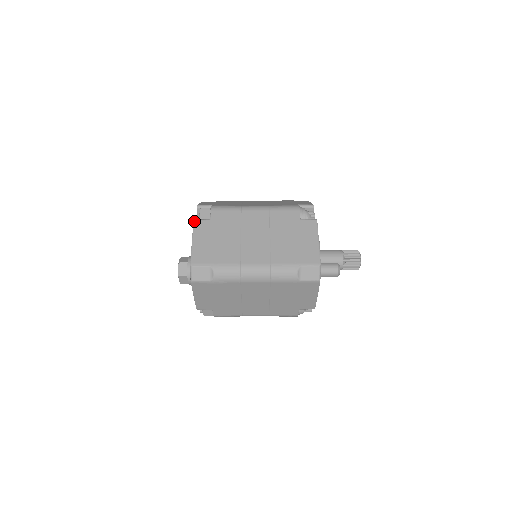
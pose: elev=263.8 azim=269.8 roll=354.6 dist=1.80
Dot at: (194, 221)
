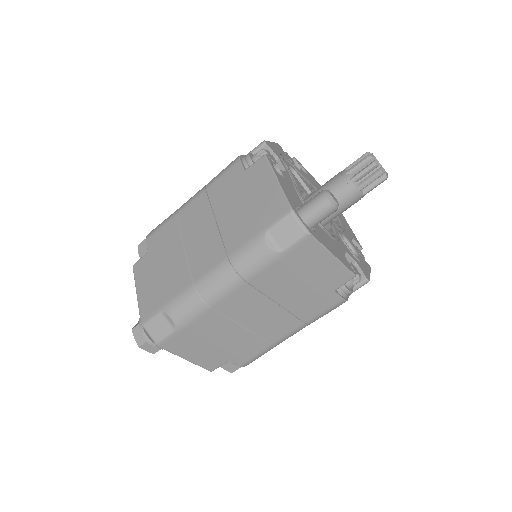
Dot at: (133, 266)
